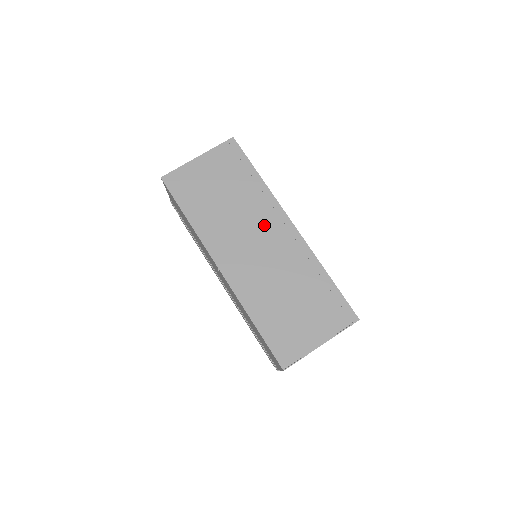
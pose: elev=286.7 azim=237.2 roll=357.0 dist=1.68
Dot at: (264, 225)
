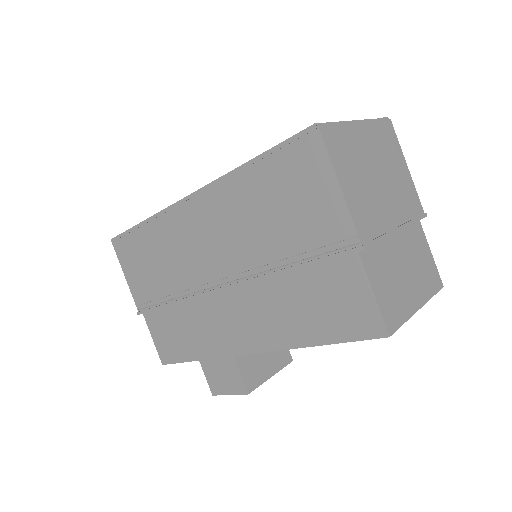
Dot at: occluded
